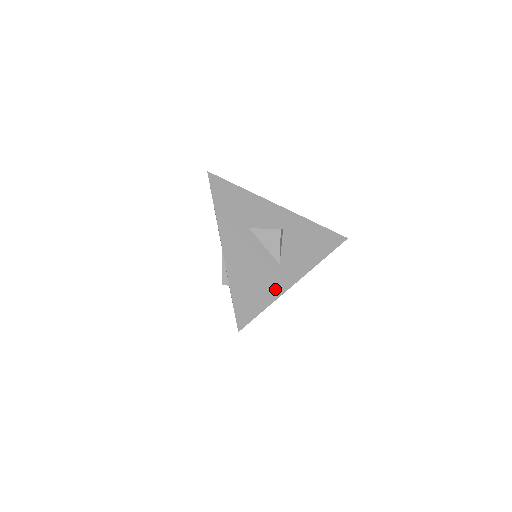
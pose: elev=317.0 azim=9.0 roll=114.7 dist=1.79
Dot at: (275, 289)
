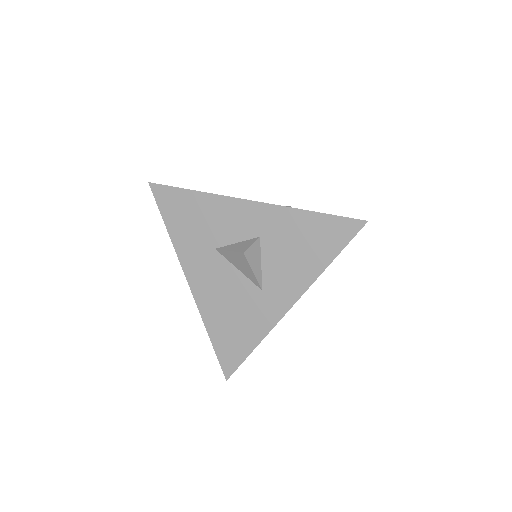
Dot at: (261, 325)
